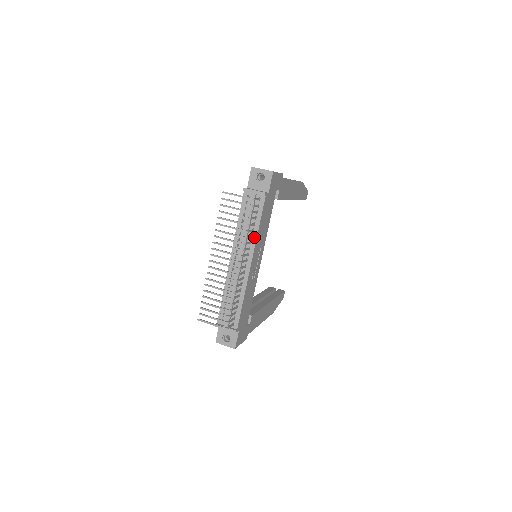
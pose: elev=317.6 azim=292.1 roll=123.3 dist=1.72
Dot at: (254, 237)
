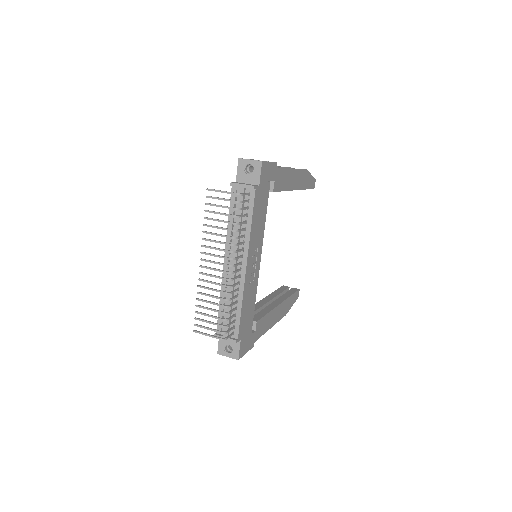
Dot at: (247, 236)
